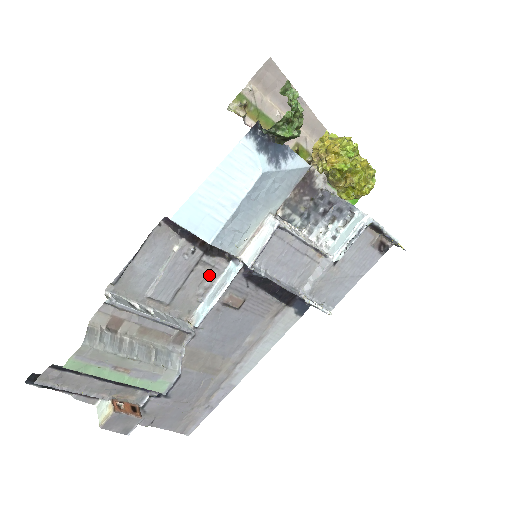
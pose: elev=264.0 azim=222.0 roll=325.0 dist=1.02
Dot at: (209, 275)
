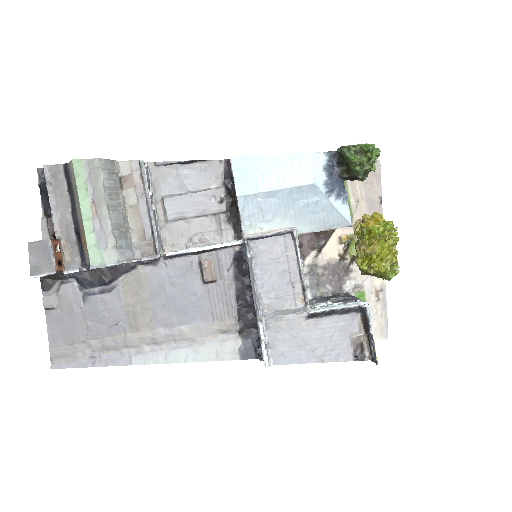
Dot at: (213, 233)
